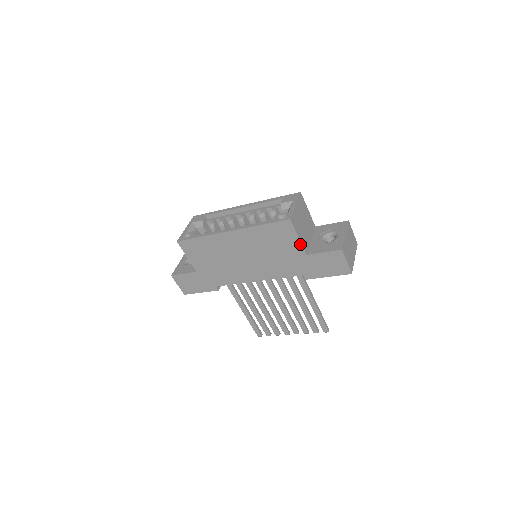
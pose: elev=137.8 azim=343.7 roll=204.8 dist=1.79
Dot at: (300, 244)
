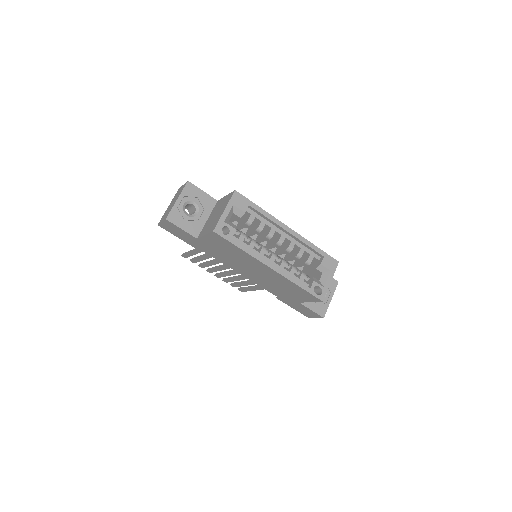
Dot at: (305, 301)
